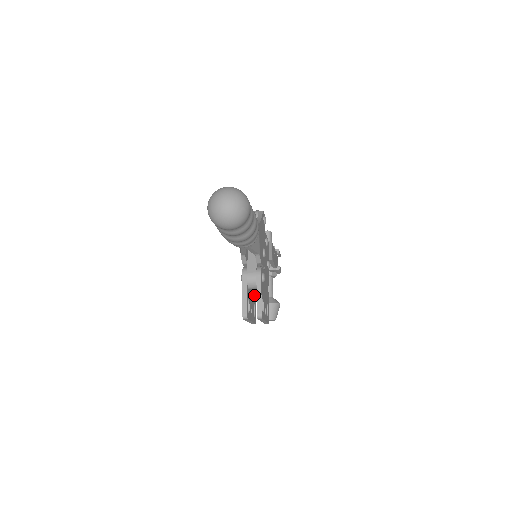
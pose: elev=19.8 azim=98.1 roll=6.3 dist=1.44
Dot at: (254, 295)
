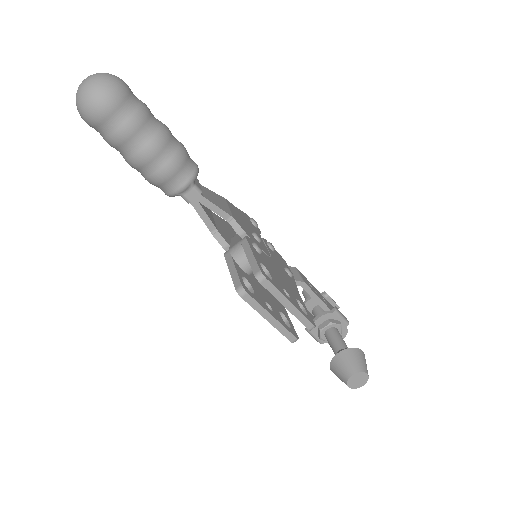
Dot at: (278, 305)
